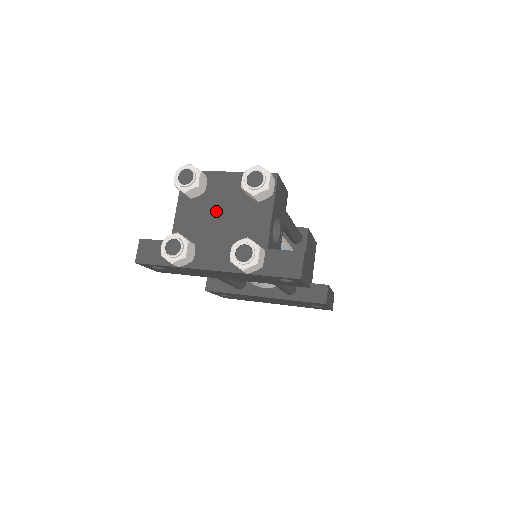
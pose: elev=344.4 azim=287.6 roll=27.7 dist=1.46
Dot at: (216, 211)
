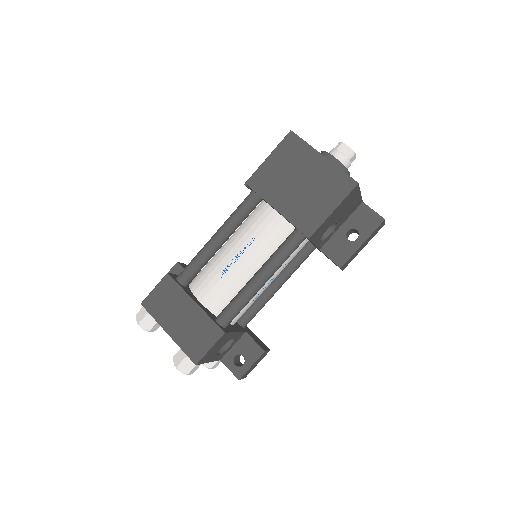
Dot at: occluded
